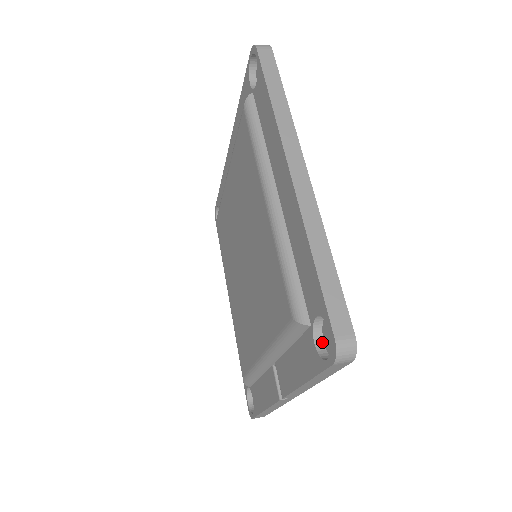
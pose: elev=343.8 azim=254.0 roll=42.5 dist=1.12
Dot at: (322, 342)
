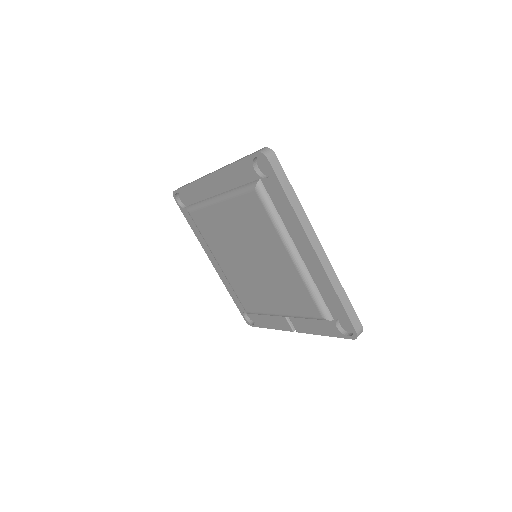
Dot at: (339, 324)
